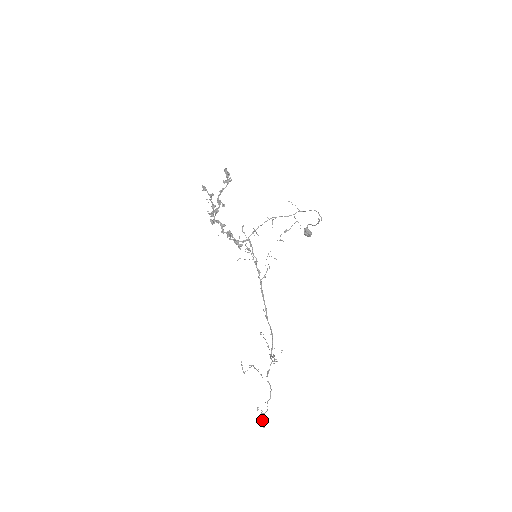
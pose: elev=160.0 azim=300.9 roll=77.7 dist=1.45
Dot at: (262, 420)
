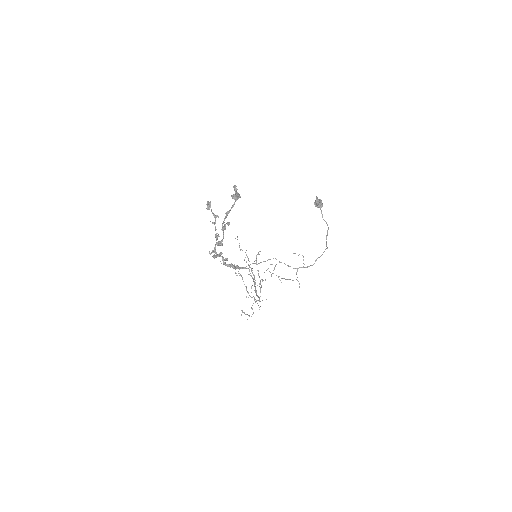
Dot at: occluded
